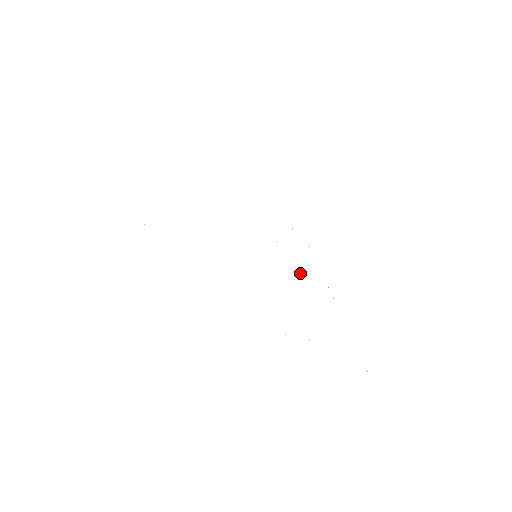
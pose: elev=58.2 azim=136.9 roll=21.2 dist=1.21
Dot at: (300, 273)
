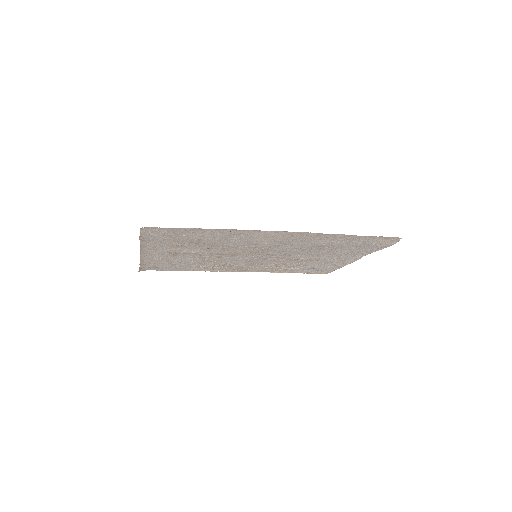
Dot at: (312, 259)
